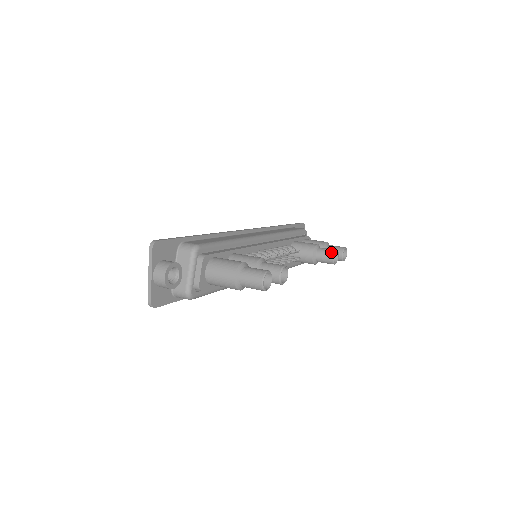
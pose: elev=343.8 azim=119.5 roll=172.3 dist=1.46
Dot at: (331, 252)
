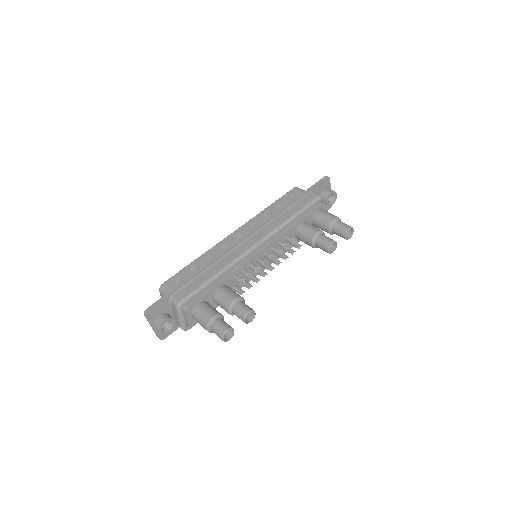
Dot at: (326, 246)
